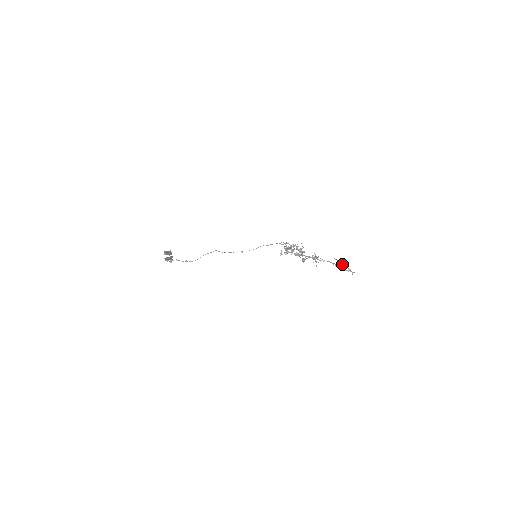
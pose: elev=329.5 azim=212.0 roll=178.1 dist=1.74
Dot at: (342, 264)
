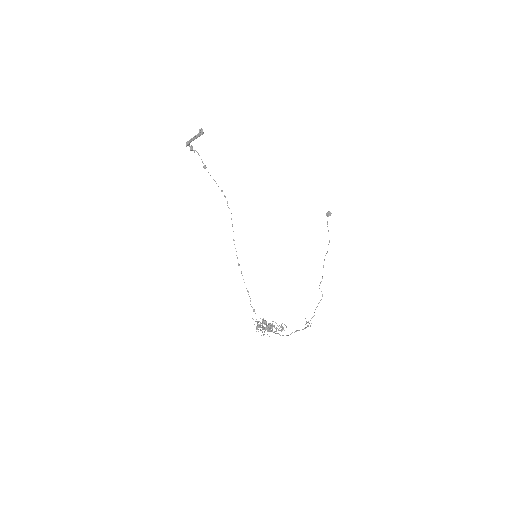
Dot at: (307, 322)
